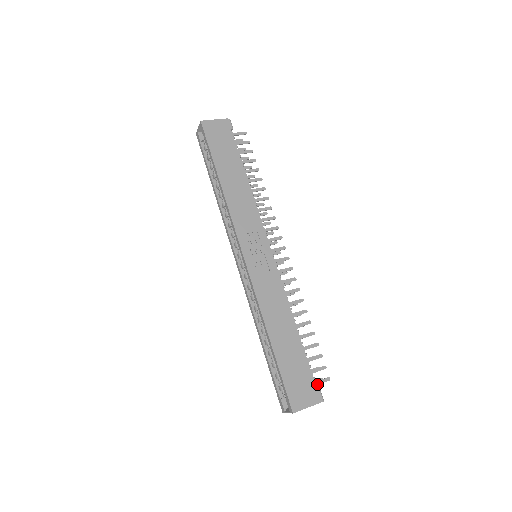
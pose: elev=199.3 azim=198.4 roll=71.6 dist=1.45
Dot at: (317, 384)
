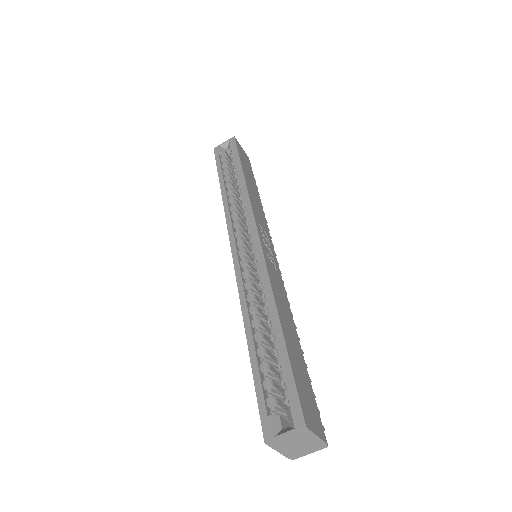
Dot at: occluded
